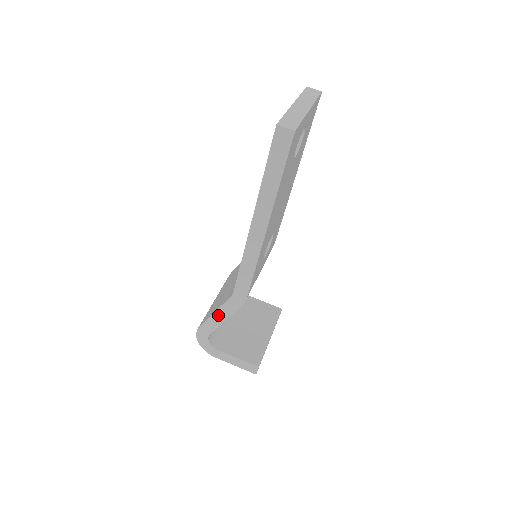
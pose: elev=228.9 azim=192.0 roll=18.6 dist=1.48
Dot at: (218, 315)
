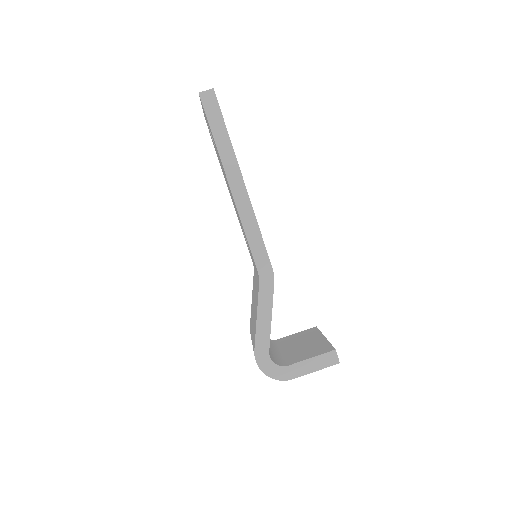
Dot at: (262, 316)
